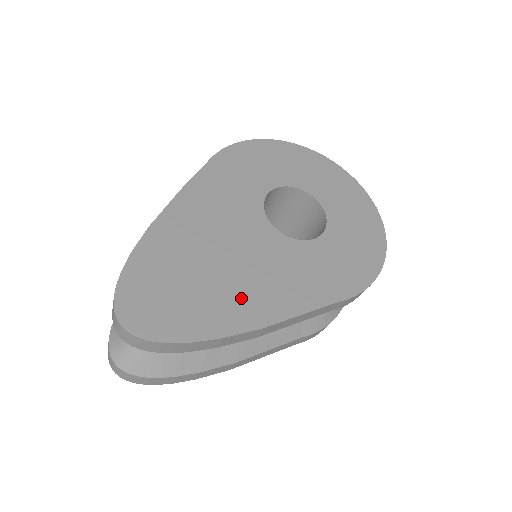
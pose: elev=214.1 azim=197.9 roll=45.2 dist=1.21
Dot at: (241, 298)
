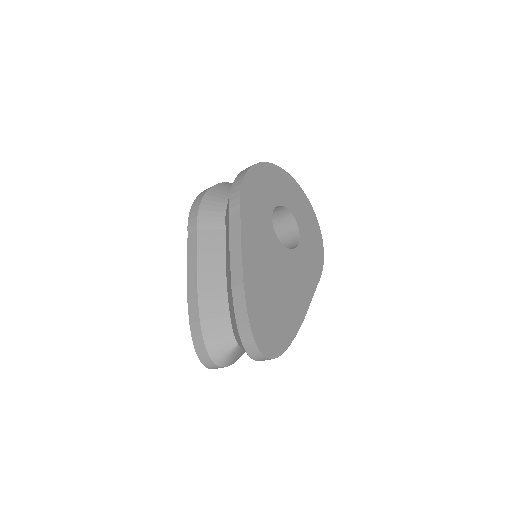
Dot at: (292, 306)
